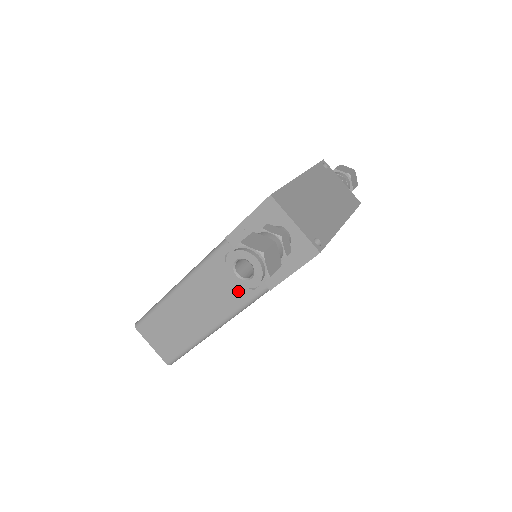
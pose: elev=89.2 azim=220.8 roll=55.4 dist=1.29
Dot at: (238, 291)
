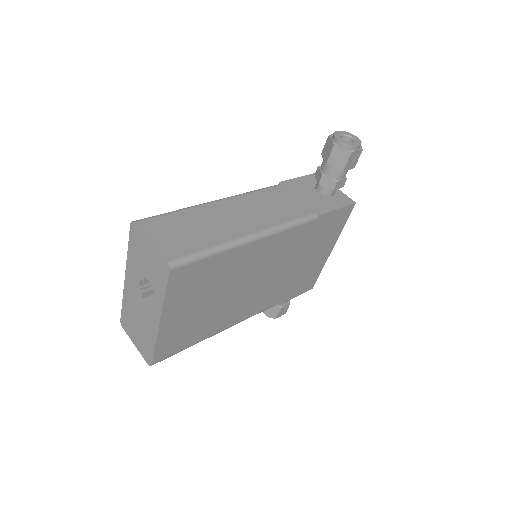
Dot at: (288, 211)
